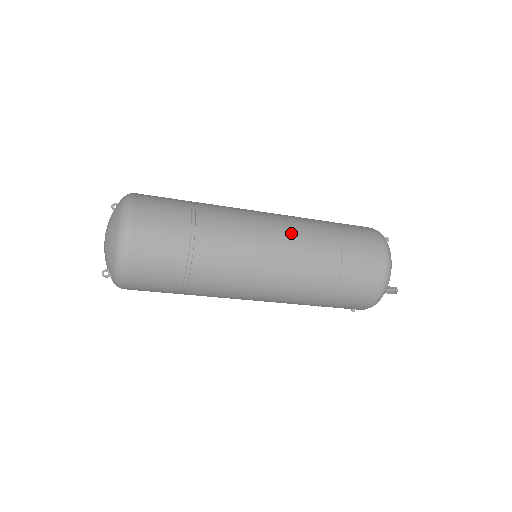
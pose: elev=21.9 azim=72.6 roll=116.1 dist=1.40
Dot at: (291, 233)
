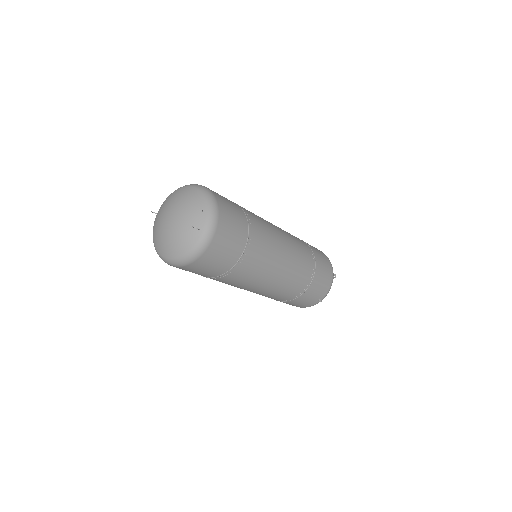
Dot at: occluded
